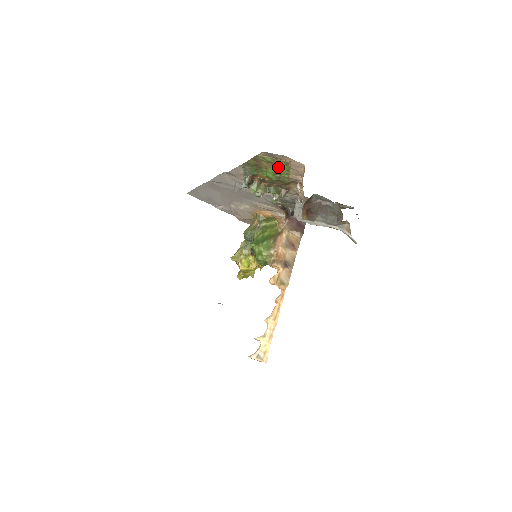
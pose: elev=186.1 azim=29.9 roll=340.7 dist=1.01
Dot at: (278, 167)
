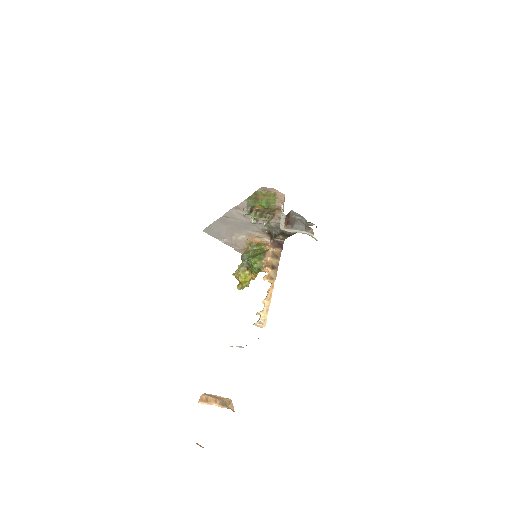
Dot at: (269, 198)
